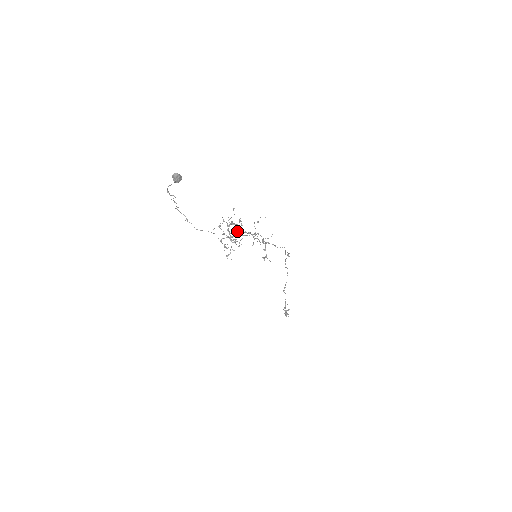
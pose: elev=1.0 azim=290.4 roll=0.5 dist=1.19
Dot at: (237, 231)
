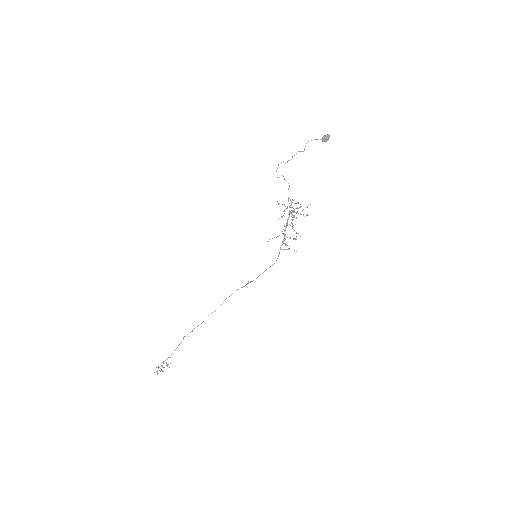
Dot at: (297, 211)
